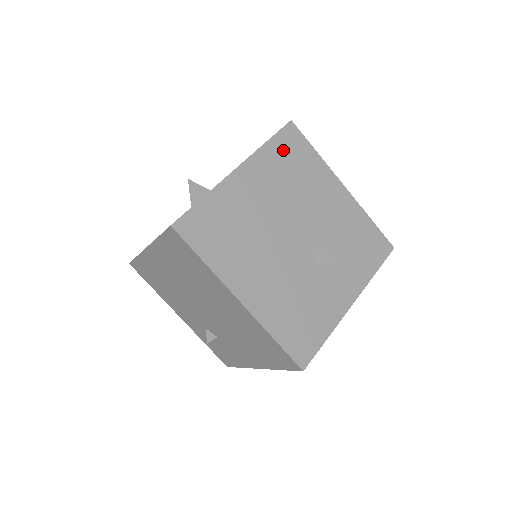
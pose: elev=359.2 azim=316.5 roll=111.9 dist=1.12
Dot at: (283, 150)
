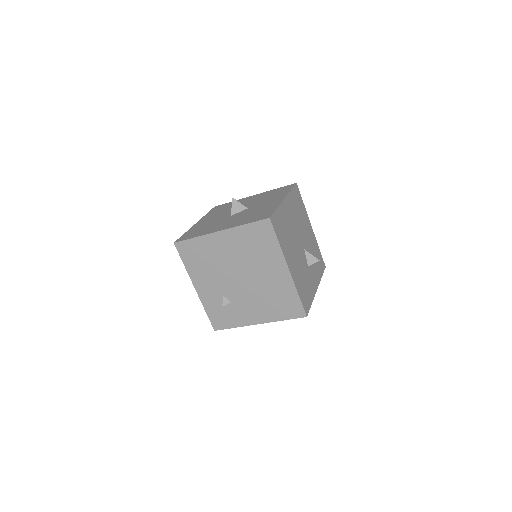
Dot at: (295, 197)
